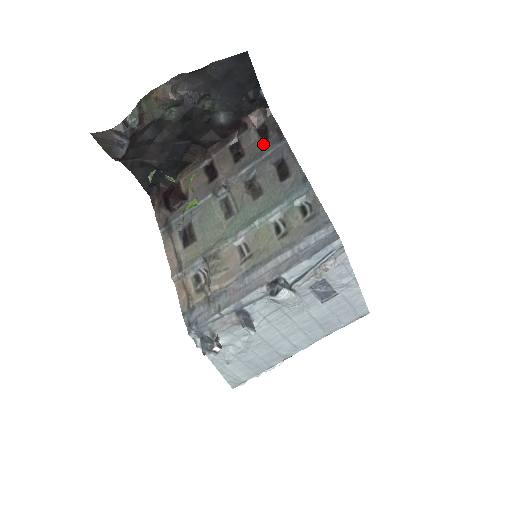
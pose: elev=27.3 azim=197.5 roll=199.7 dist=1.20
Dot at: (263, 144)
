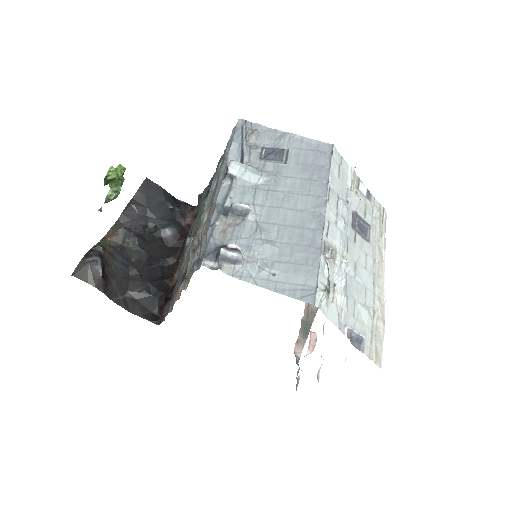
Dot at: occluded
